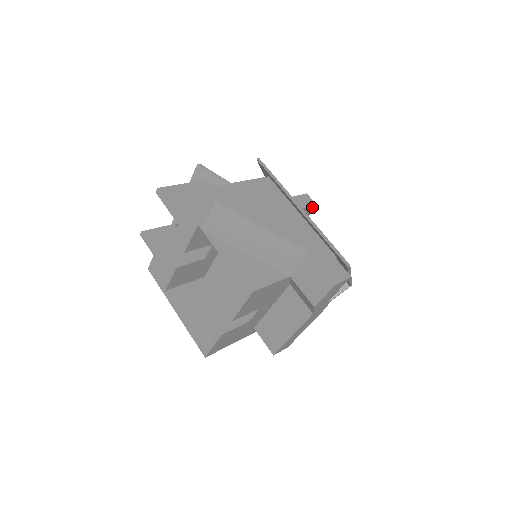
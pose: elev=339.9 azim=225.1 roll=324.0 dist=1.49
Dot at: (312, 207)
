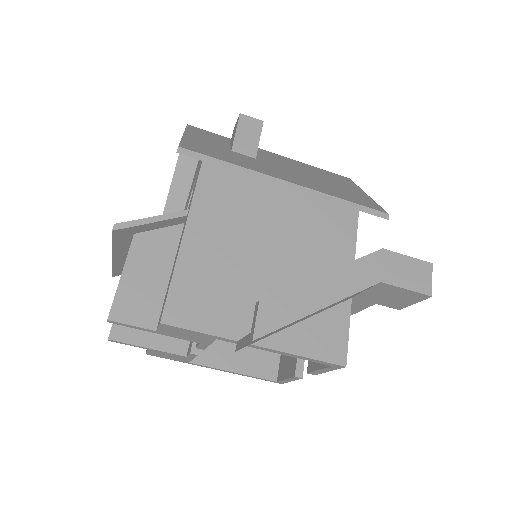
Dot at: (260, 129)
